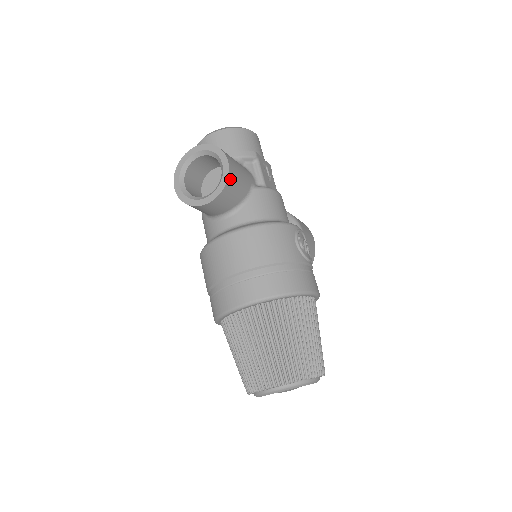
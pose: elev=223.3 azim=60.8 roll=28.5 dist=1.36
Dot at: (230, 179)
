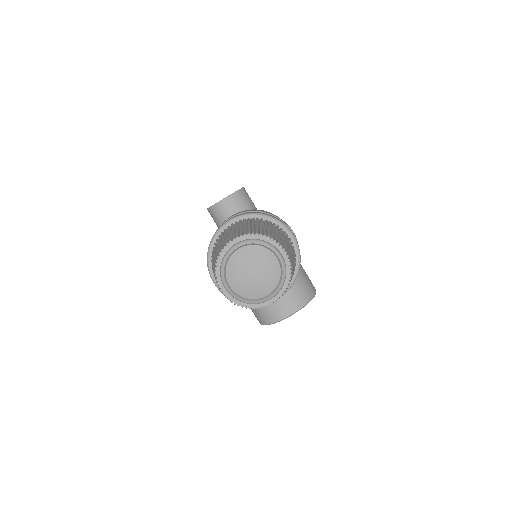
Dot at: (242, 191)
